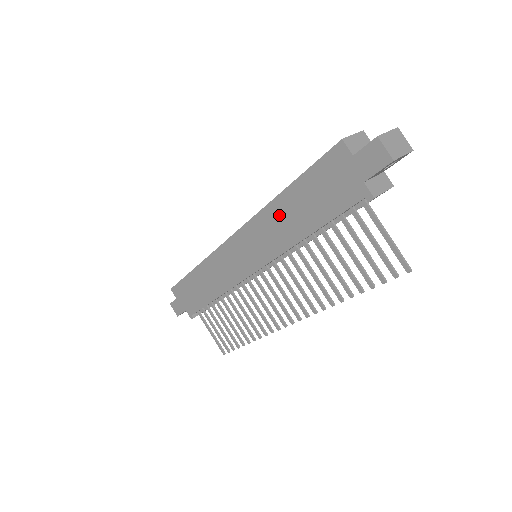
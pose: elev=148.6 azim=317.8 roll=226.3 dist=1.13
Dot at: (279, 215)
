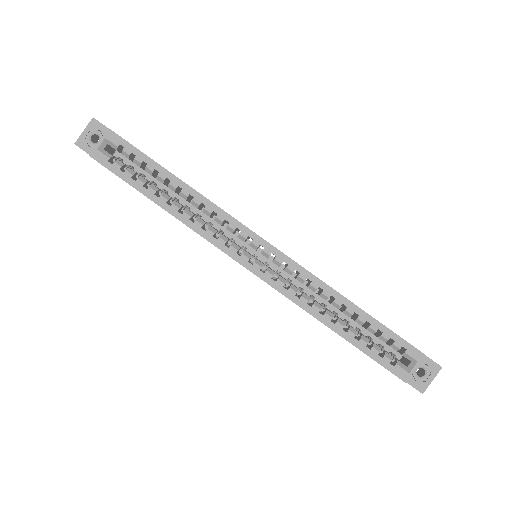
Dot at: occluded
